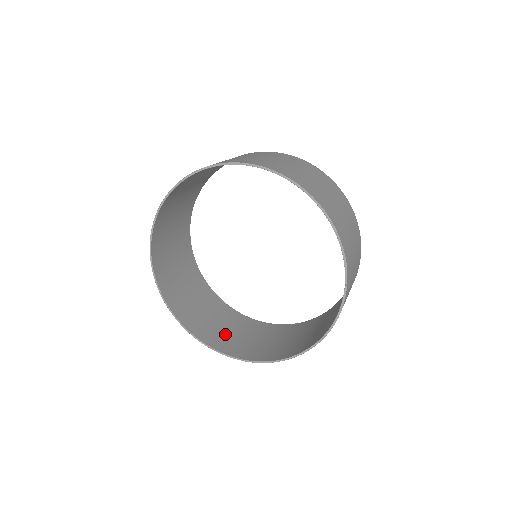
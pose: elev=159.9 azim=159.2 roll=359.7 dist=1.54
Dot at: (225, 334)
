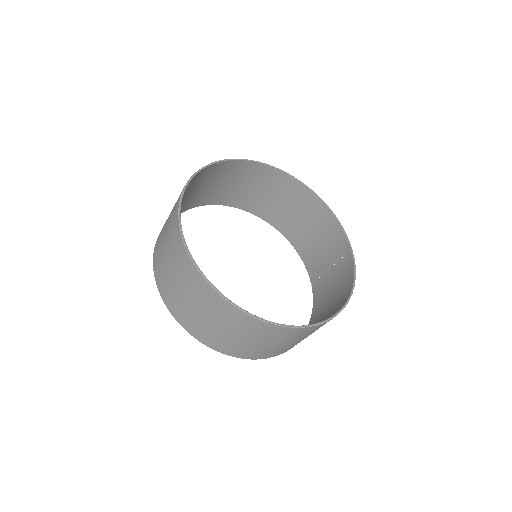
Dot at: (243, 331)
